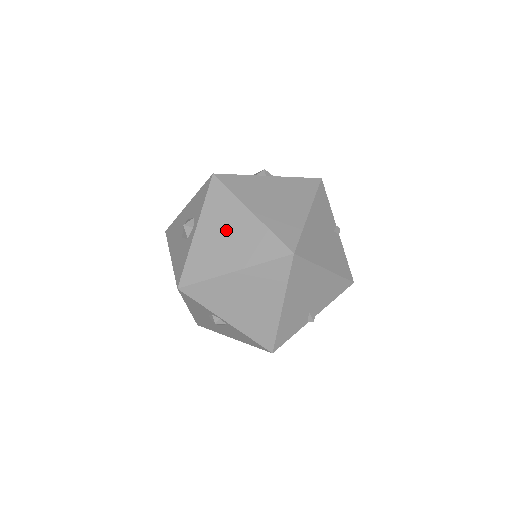
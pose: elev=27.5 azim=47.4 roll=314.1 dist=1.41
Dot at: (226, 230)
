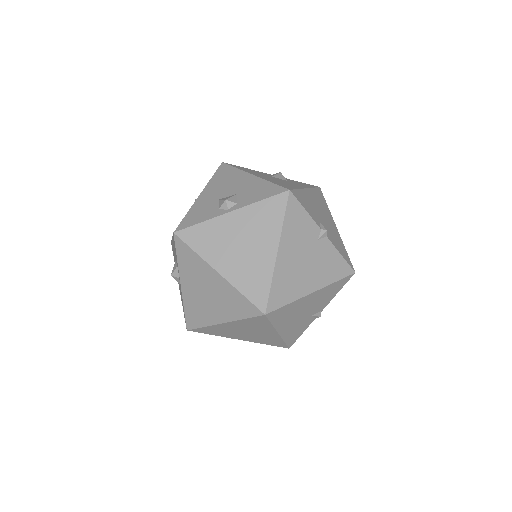
Dot at: (204, 287)
